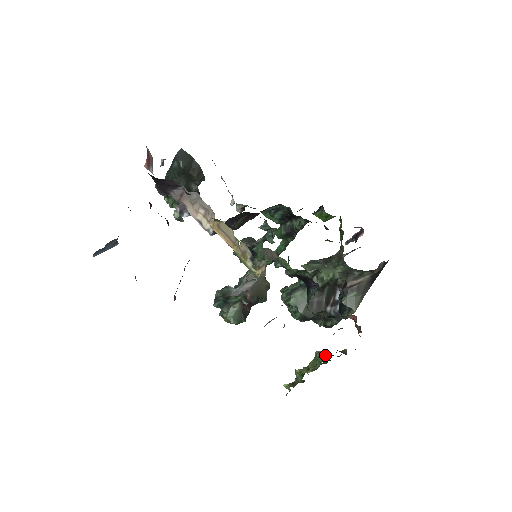
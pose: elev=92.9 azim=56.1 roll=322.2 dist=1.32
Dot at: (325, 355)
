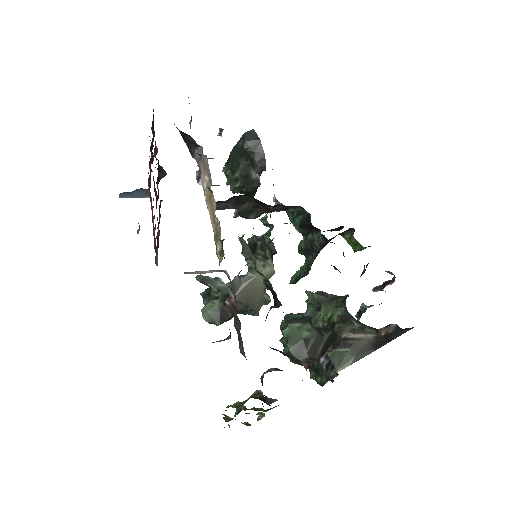
Dot at: (258, 396)
